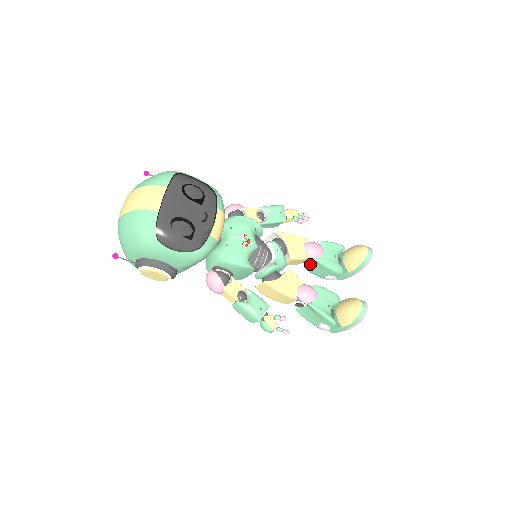
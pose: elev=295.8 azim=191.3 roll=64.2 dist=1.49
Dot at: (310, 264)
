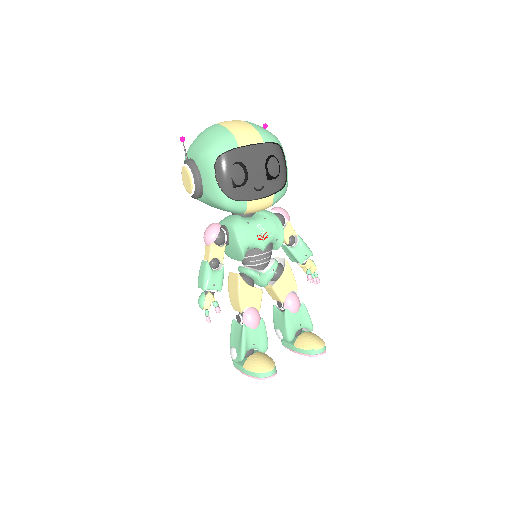
Dot at: (279, 309)
